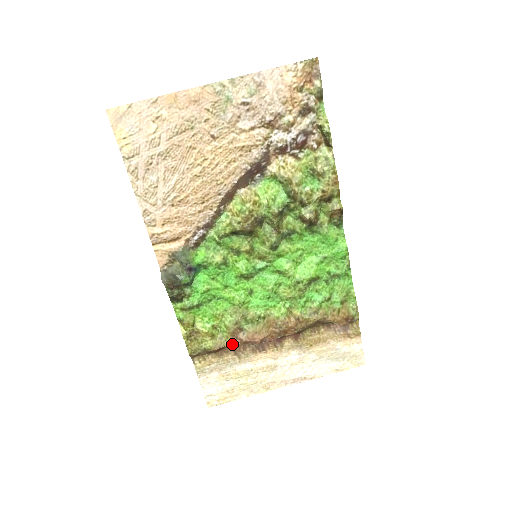
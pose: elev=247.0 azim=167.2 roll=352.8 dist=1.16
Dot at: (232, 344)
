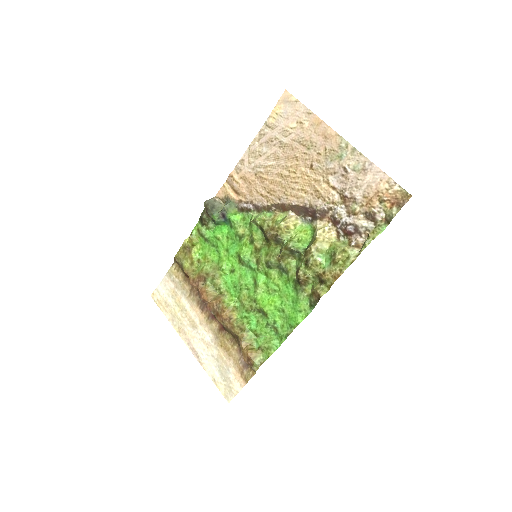
Dot at: (193, 281)
